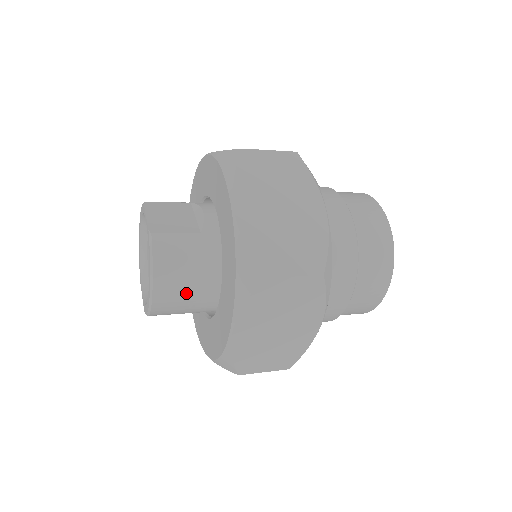
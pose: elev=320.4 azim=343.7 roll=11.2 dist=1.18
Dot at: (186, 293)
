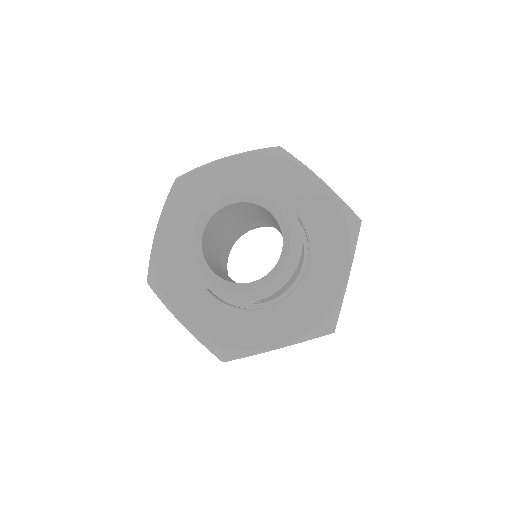
Dot at: occluded
